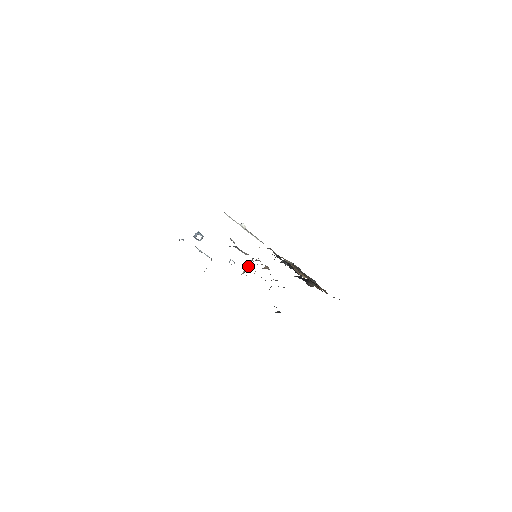
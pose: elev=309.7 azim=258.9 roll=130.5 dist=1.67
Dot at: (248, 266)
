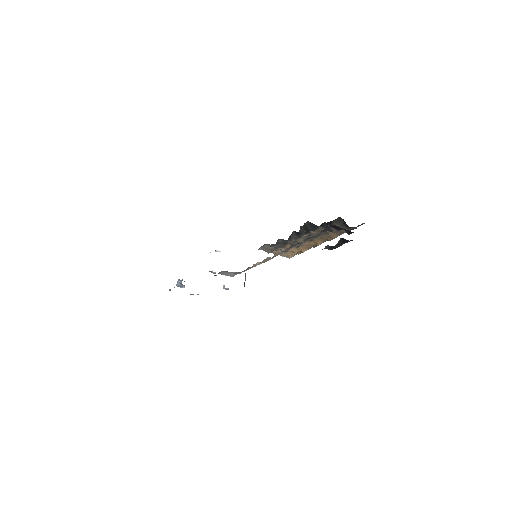
Dot at: occluded
